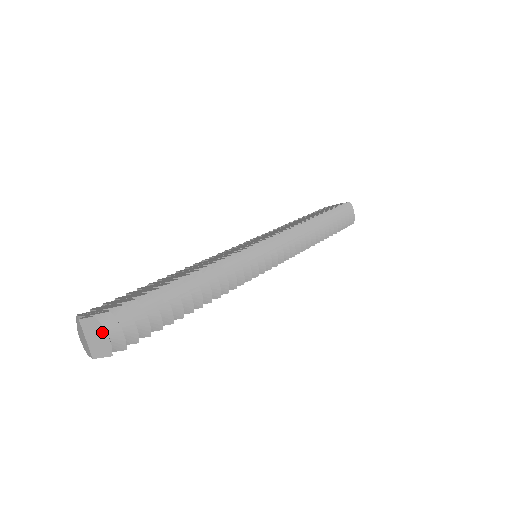
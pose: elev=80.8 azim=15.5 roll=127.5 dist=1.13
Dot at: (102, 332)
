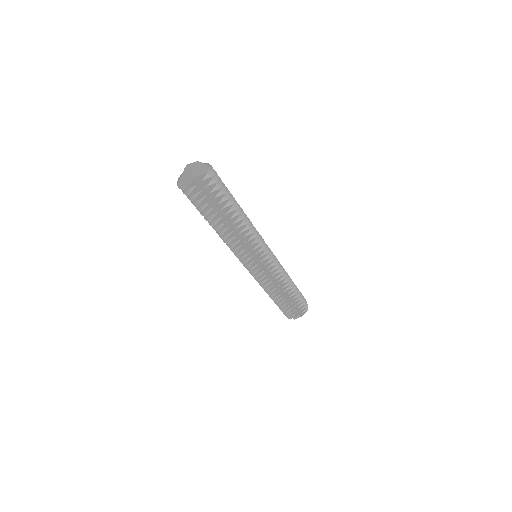
Dot at: (202, 165)
